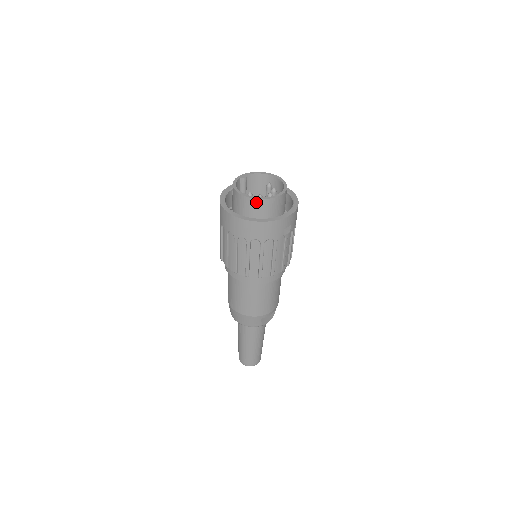
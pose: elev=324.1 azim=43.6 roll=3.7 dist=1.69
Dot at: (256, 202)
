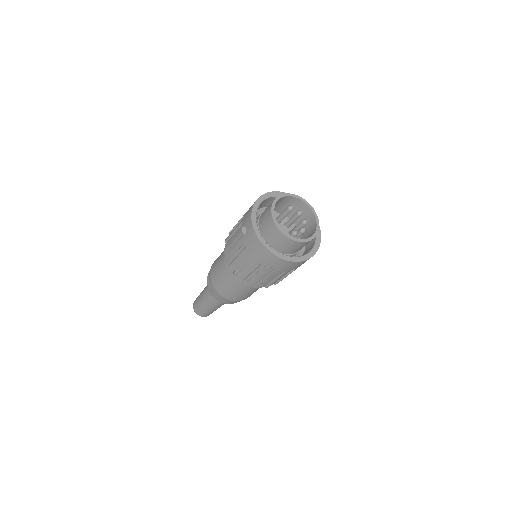
Dot at: occluded
